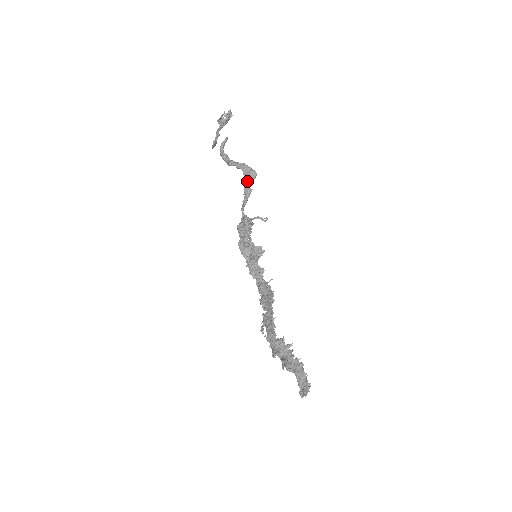
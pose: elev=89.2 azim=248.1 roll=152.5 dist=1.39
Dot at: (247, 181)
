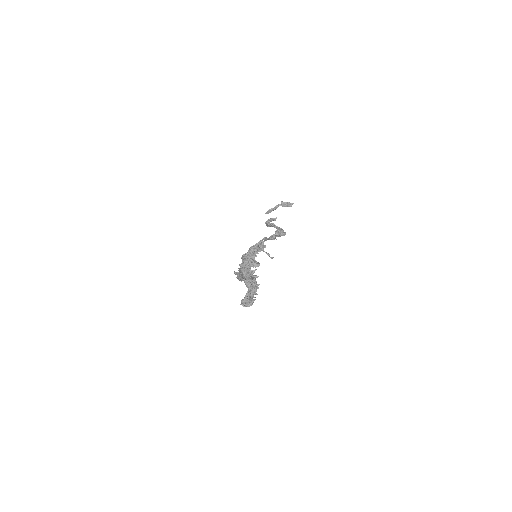
Dot at: (277, 233)
